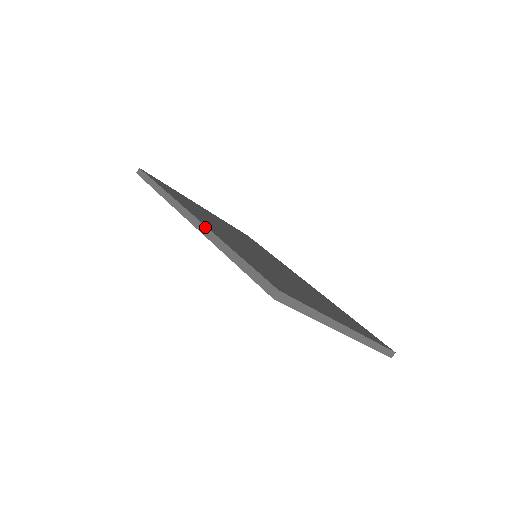
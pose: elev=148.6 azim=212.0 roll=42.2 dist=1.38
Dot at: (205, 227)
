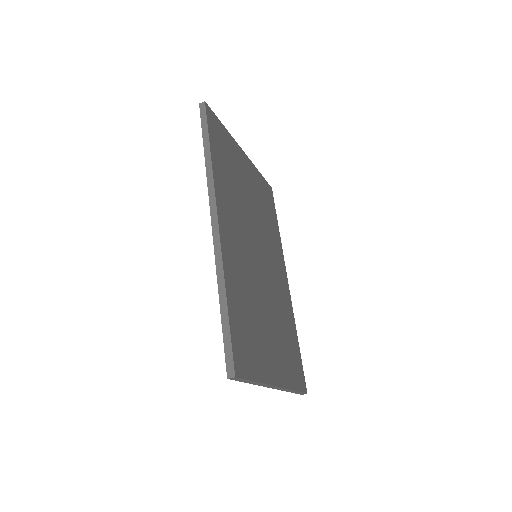
Dot at: (220, 248)
